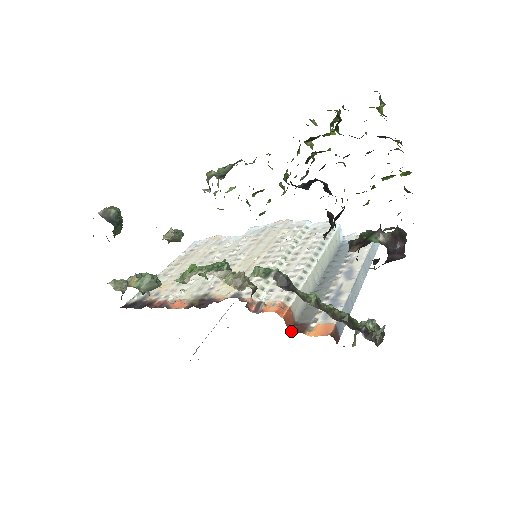
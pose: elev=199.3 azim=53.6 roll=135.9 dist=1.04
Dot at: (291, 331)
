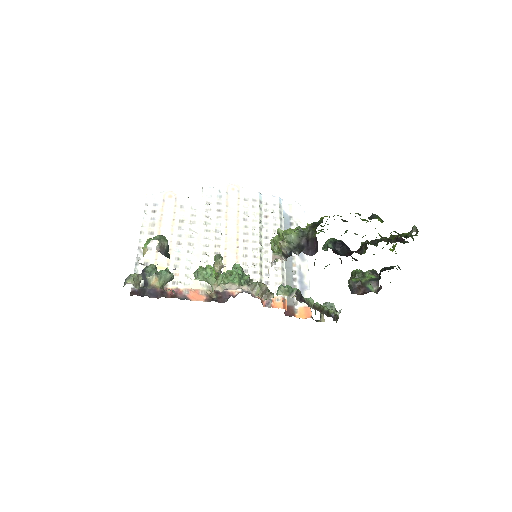
Dot at: (285, 314)
